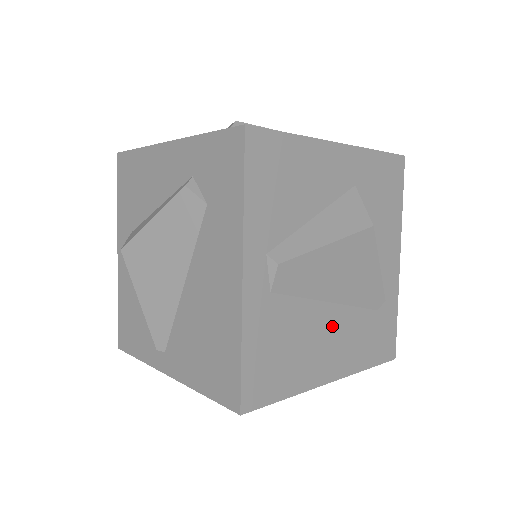
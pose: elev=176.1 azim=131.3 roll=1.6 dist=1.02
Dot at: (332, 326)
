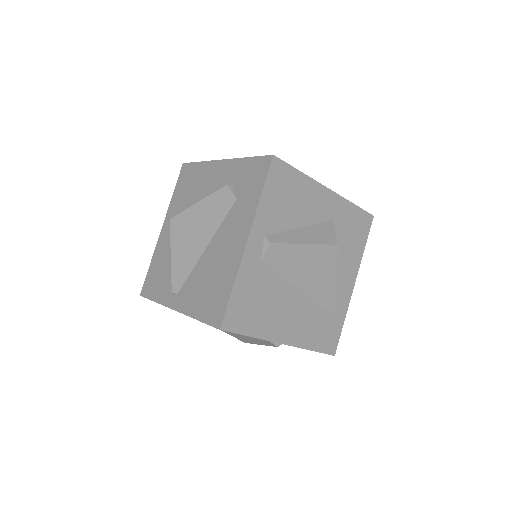
Dot at: (295, 305)
